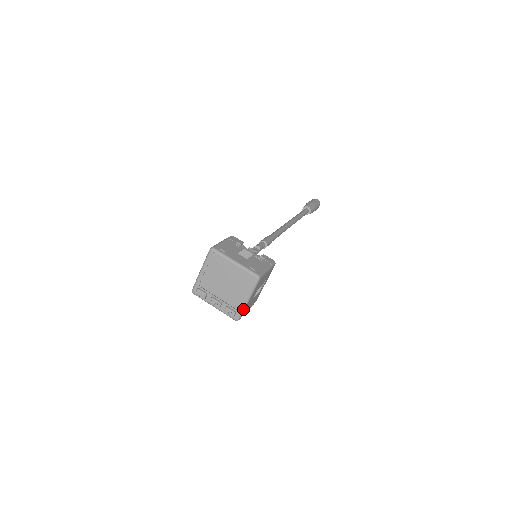
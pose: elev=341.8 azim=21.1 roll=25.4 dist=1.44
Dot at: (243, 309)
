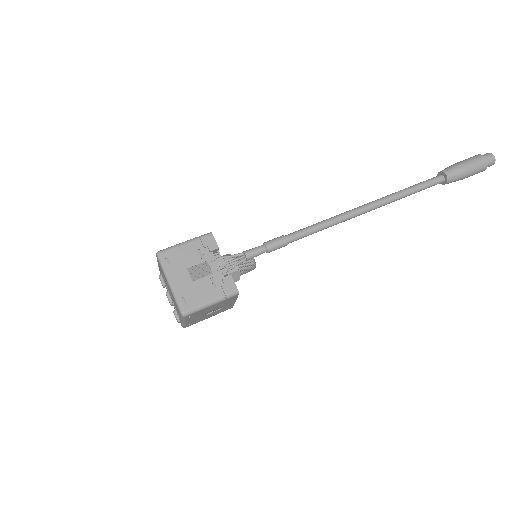
Dot at: (183, 324)
